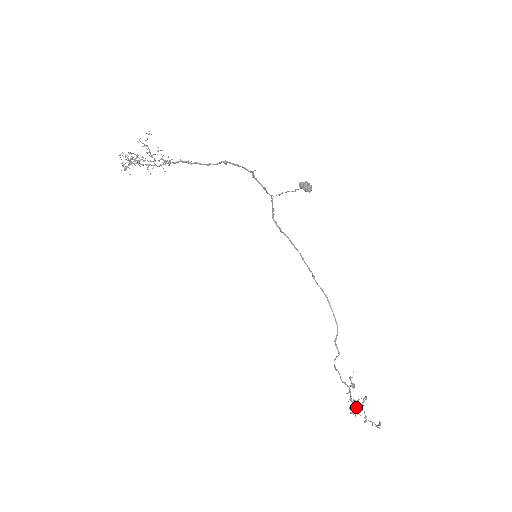
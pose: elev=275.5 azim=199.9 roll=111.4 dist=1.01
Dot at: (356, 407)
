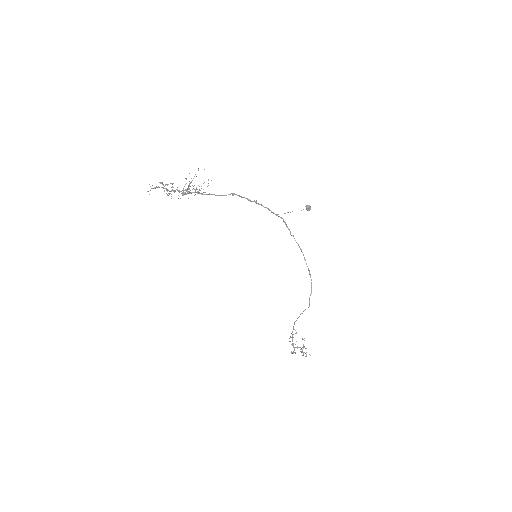
Dot at: (297, 347)
